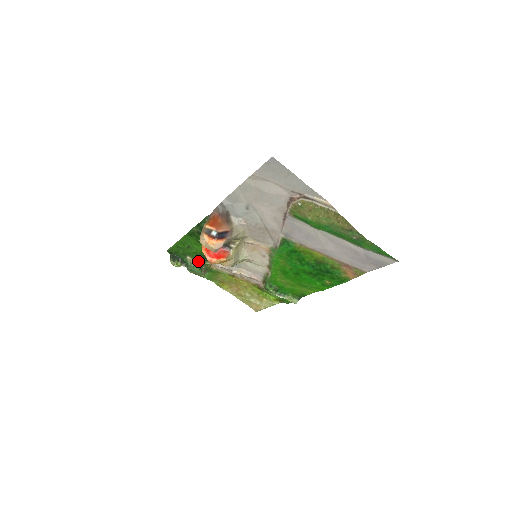
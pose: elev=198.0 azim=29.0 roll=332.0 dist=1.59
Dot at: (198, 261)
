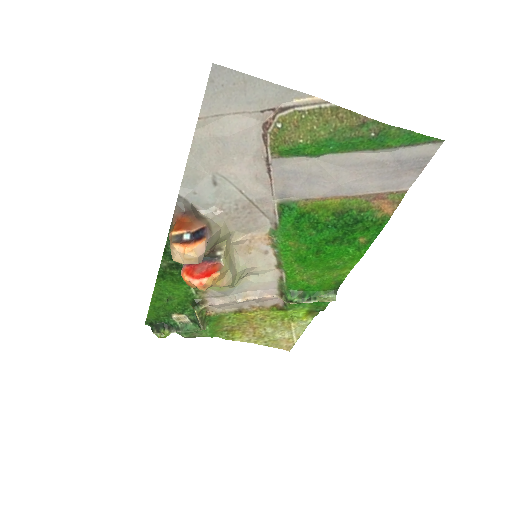
Dot at: (188, 314)
